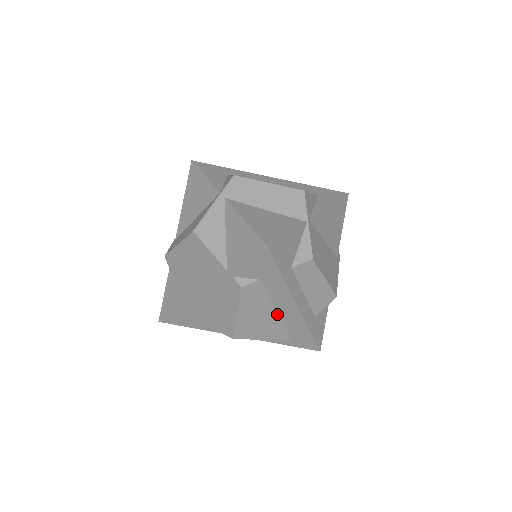
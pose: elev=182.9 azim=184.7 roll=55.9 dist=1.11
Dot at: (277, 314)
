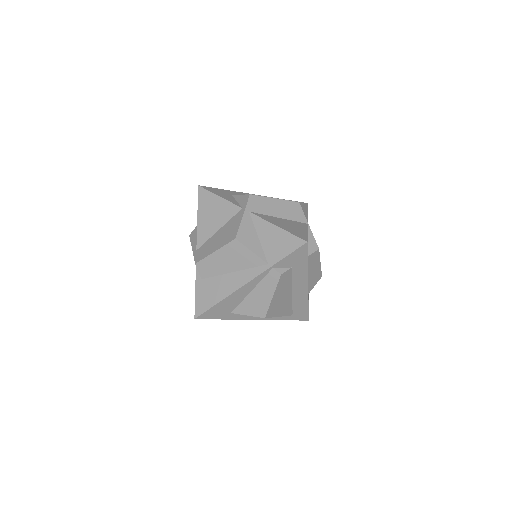
Dot at: (291, 294)
